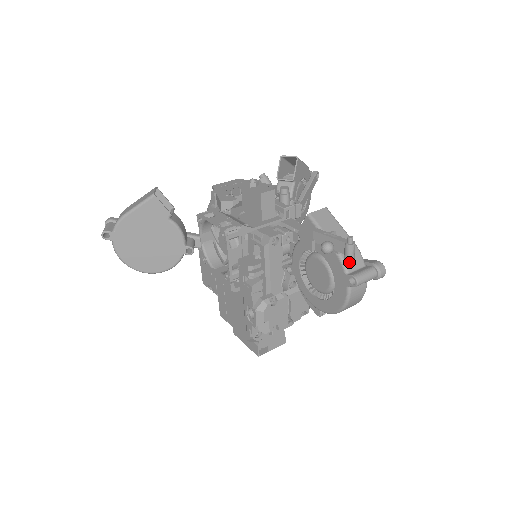
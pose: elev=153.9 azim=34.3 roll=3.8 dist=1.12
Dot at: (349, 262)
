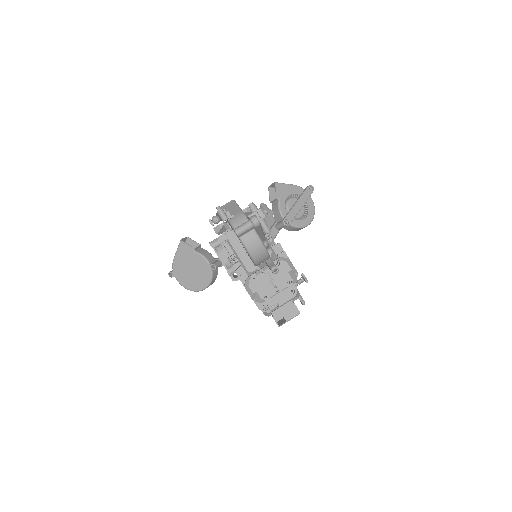
Dot at: (235, 223)
